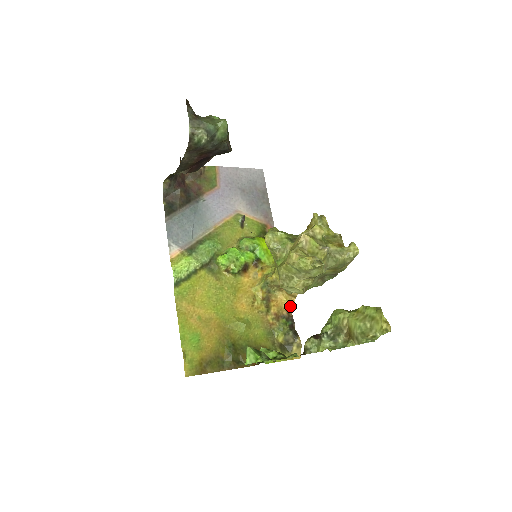
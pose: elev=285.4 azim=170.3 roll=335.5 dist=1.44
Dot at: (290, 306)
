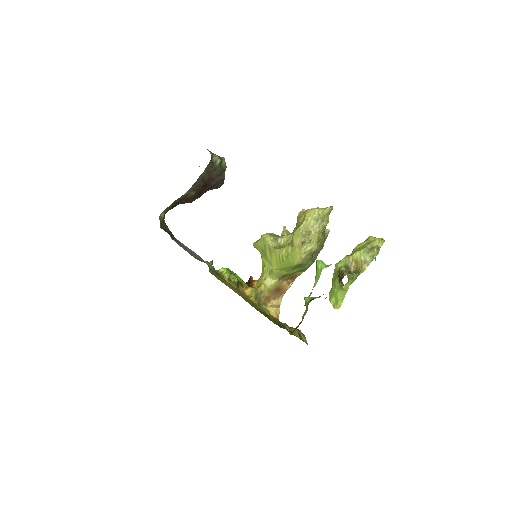
Dot at: (277, 317)
